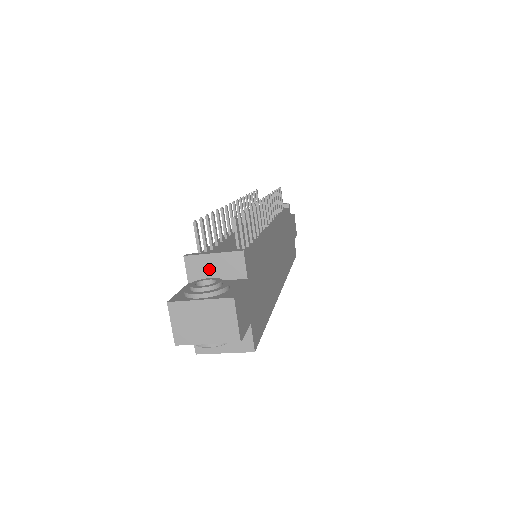
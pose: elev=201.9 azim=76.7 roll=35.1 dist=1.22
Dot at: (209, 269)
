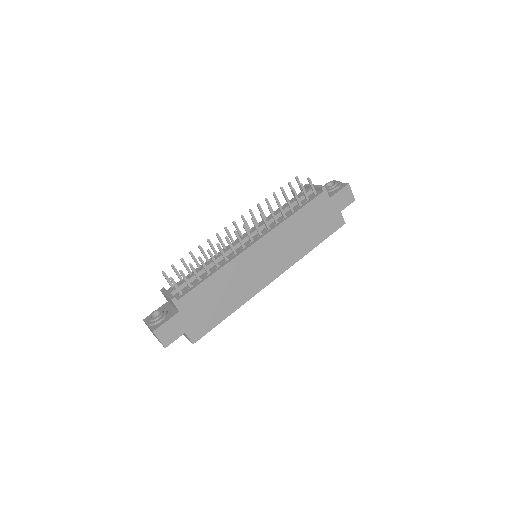
Dot at: (168, 300)
